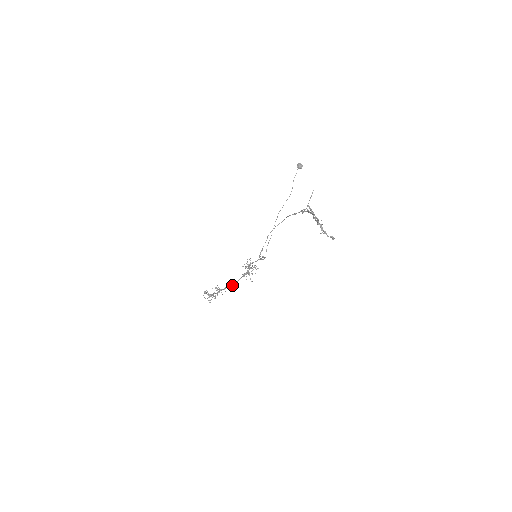
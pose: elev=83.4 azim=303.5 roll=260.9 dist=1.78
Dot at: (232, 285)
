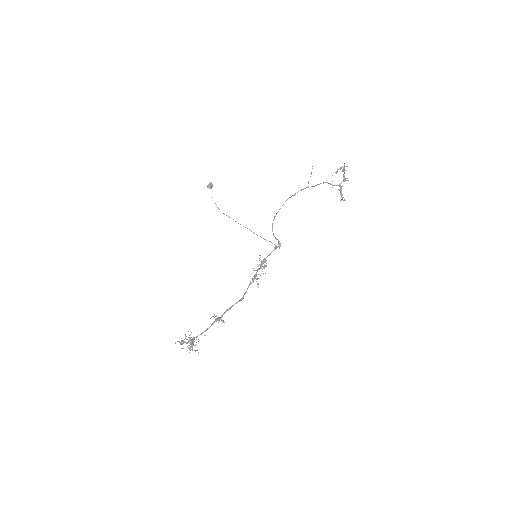
Dot at: (238, 301)
